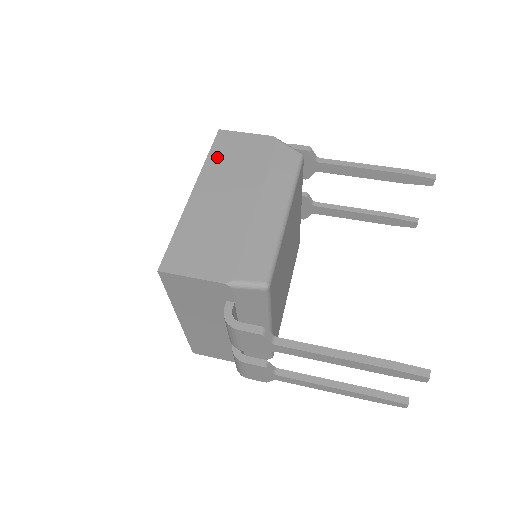
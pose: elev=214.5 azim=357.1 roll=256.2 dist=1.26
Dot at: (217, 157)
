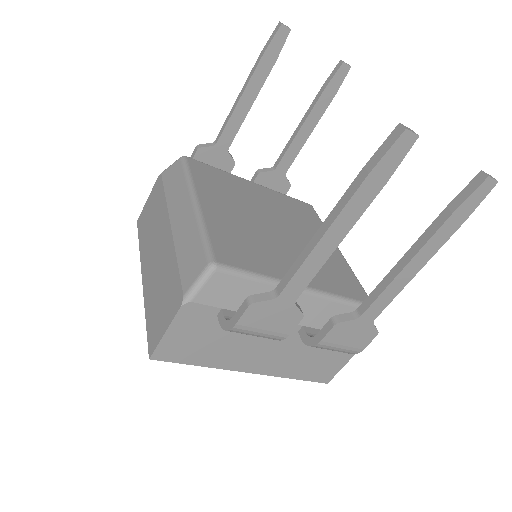
Dot at: (143, 237)
